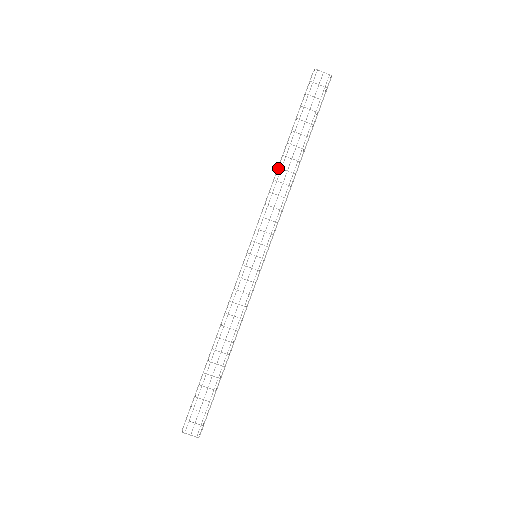
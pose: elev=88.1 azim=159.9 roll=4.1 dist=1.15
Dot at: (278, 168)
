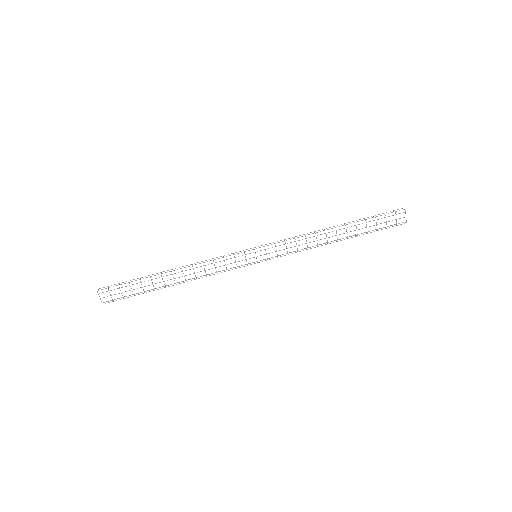
Dot at: occluded
